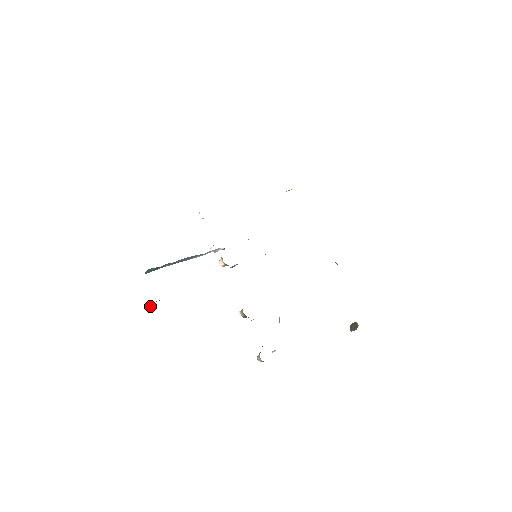
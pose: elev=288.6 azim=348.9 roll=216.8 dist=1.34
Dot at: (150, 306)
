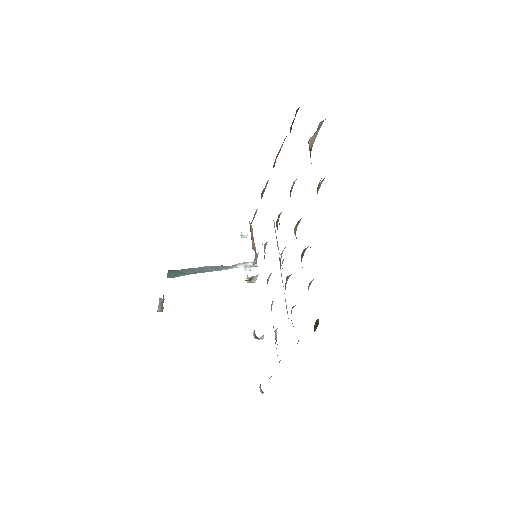
Dot at: (160, 307)
